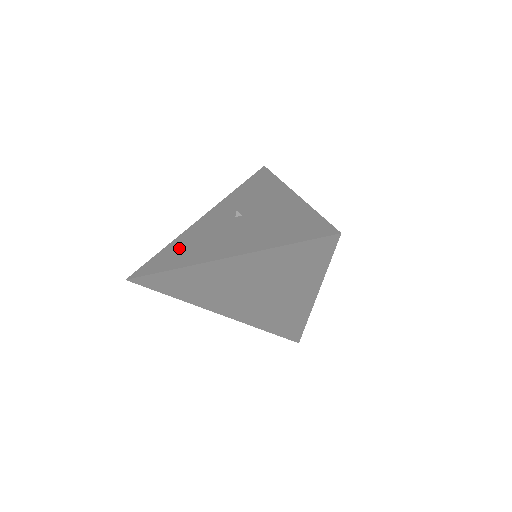
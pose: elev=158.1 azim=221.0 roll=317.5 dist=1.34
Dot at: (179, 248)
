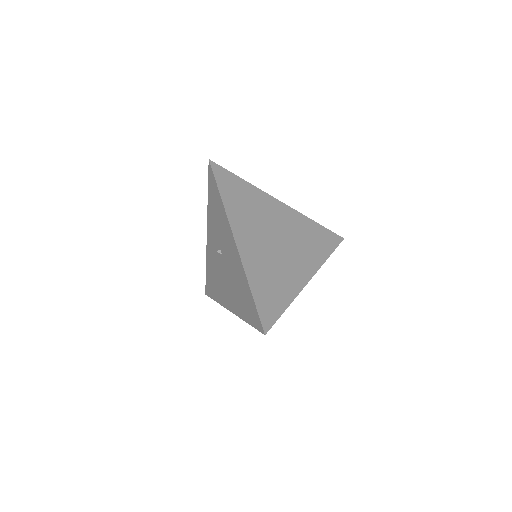
Dot at: (211, 276)
